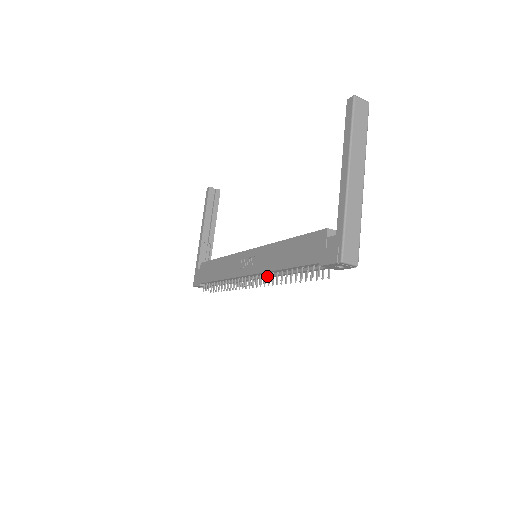
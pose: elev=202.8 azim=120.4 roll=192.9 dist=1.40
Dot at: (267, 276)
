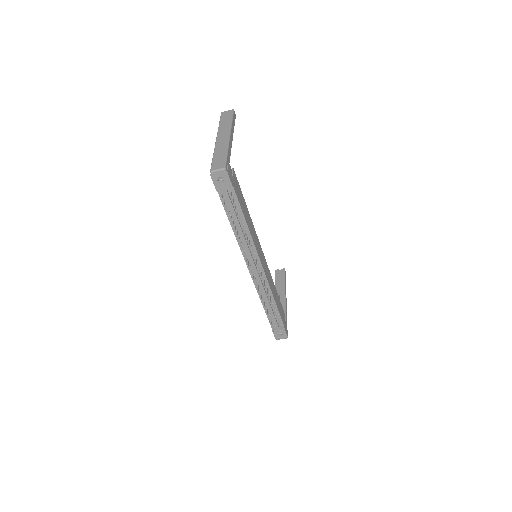
Dot at: (247, 252)
